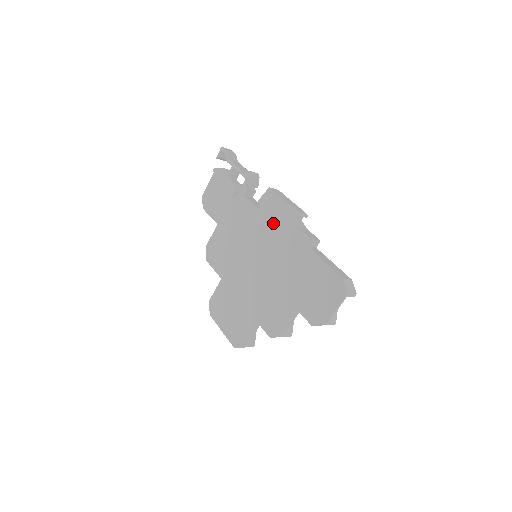
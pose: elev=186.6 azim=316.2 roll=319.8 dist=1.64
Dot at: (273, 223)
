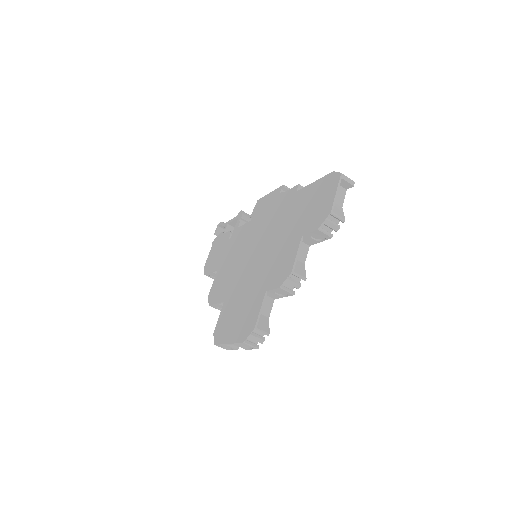
Dot at: (265, 213)
